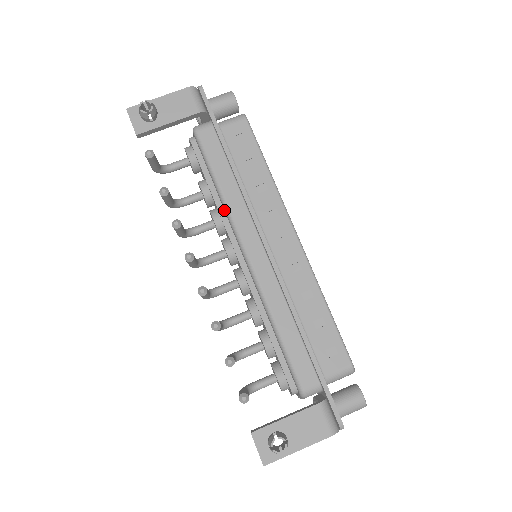
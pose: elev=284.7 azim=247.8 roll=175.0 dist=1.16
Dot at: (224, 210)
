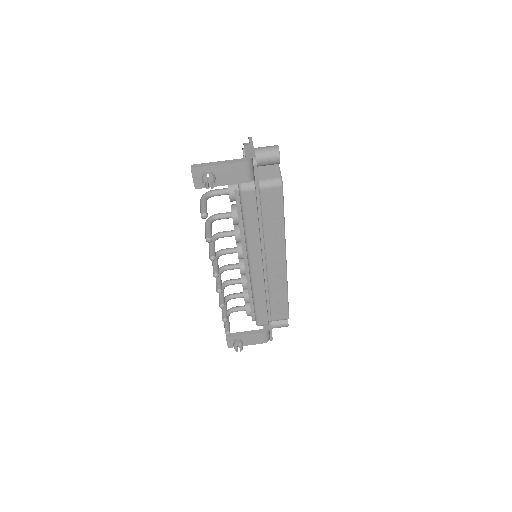
Dot at: occluded
